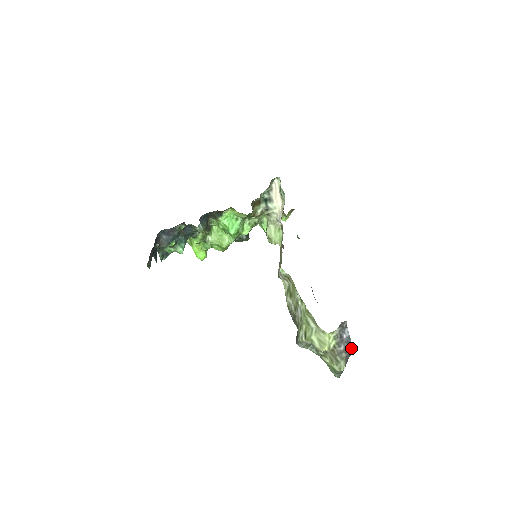
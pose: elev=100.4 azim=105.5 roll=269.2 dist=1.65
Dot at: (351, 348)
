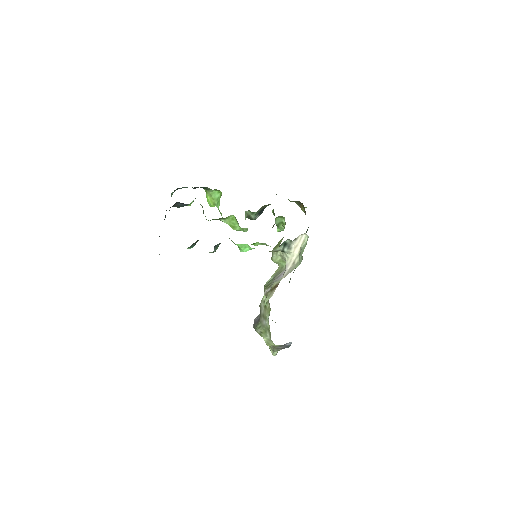
Dot at: occluded
